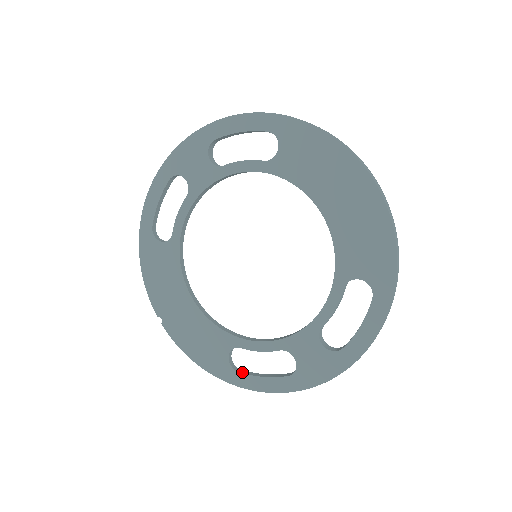
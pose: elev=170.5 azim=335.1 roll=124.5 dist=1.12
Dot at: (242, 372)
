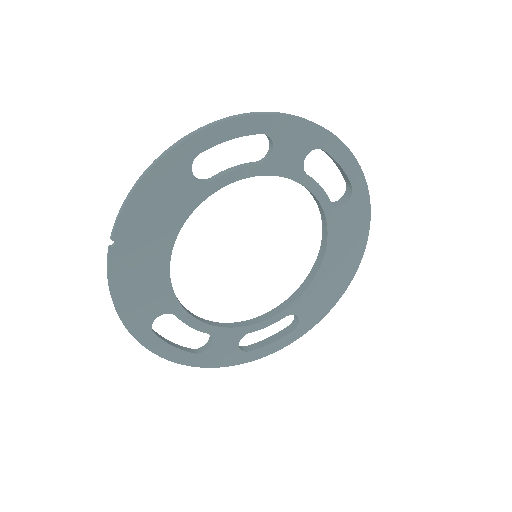
Dot at: (157, 334)
